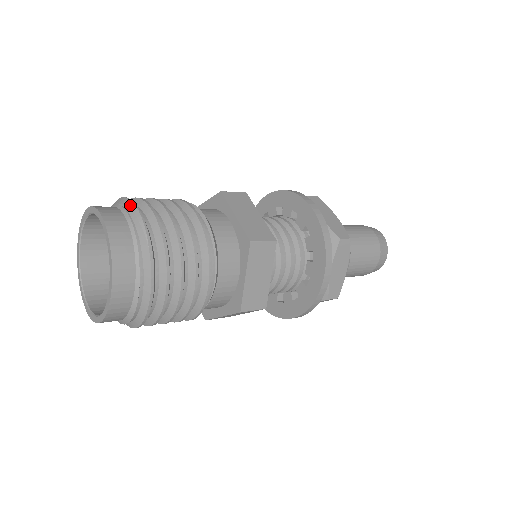
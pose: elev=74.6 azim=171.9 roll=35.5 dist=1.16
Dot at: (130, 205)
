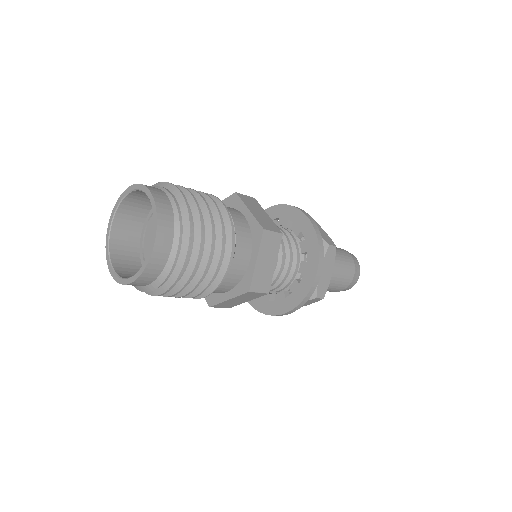
Dot at: occluded
